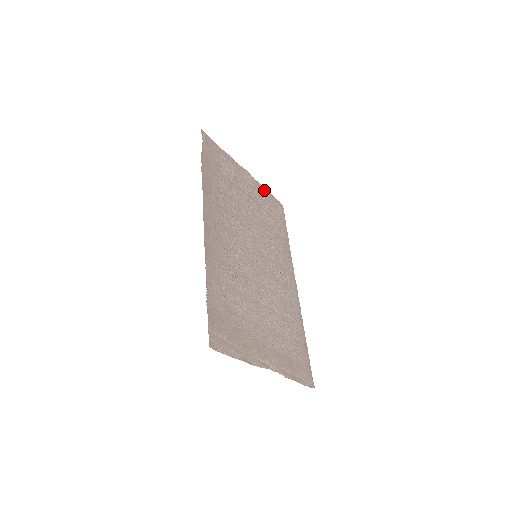
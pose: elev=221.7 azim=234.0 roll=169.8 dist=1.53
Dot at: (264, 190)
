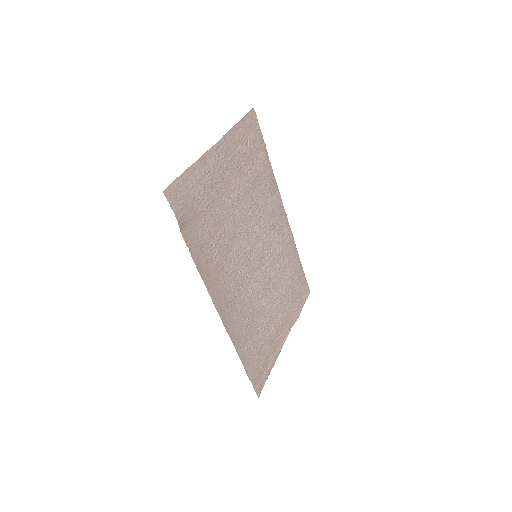
Dot at: (235, 131)
